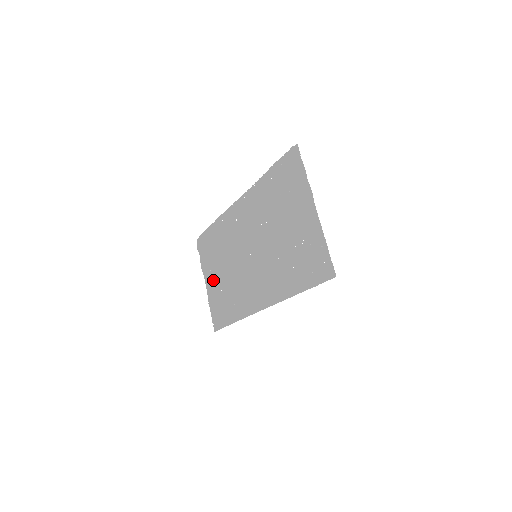
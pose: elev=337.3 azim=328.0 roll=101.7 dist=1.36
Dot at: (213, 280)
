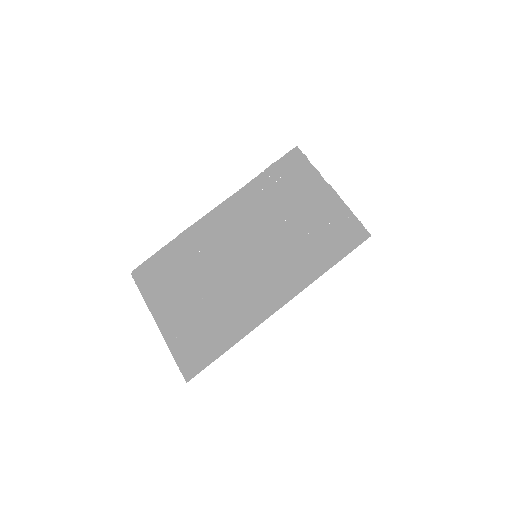
Dot at: (178, 311)
